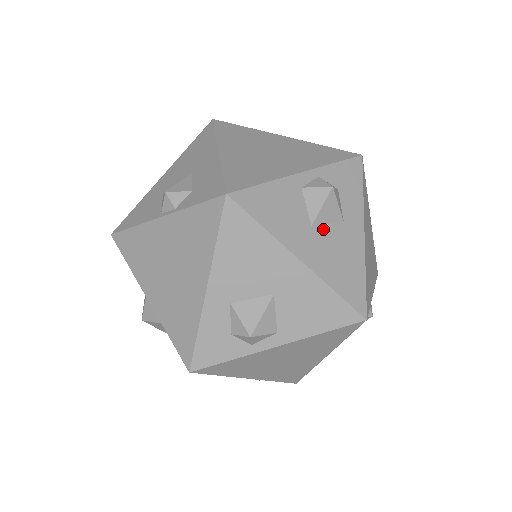
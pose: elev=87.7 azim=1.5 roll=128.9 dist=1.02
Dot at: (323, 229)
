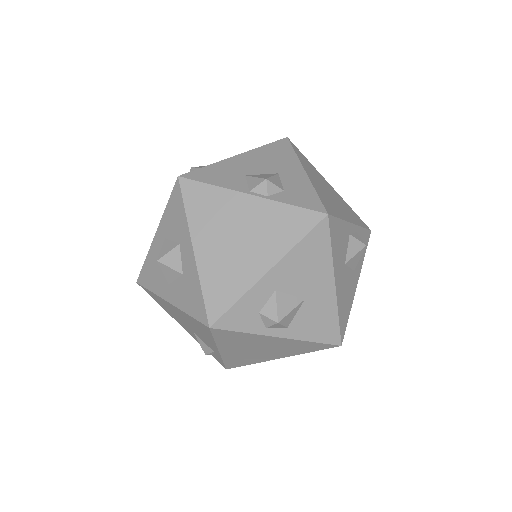
Dot at: (347, 270)
